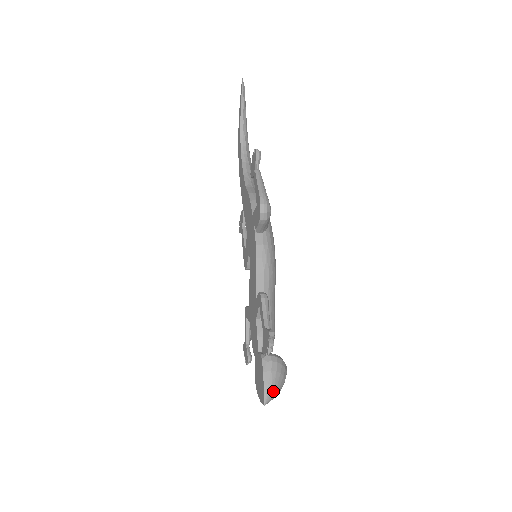
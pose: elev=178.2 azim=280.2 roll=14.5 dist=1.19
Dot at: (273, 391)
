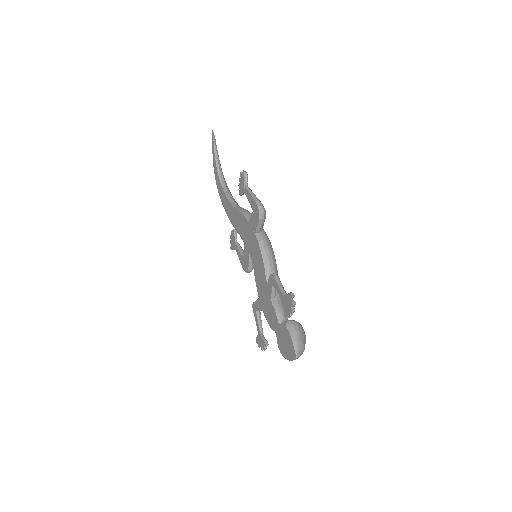
Dot at: (300, 347)
